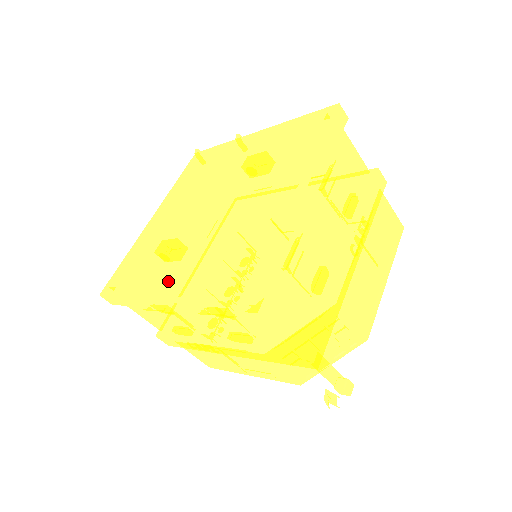
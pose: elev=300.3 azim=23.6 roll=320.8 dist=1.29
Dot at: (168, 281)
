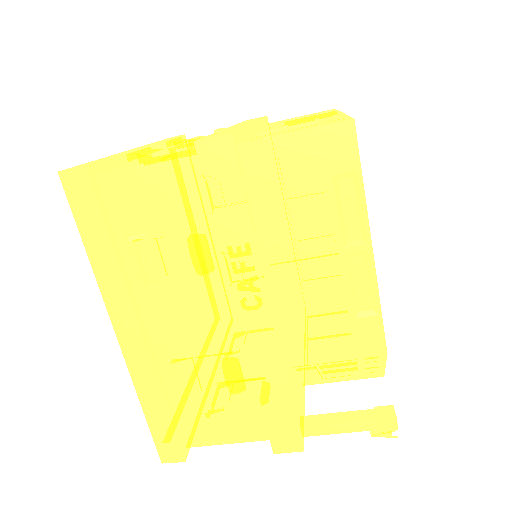
Dot at: occluded
